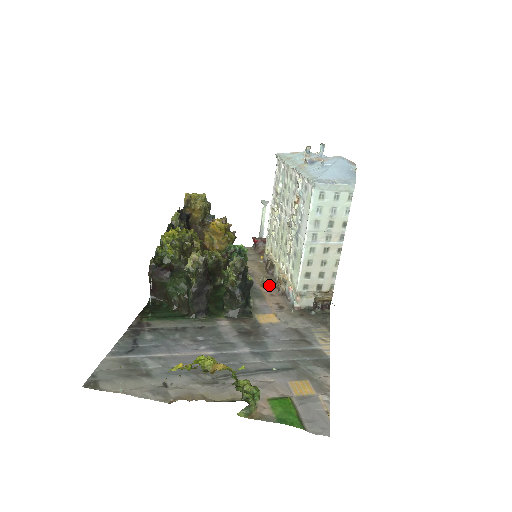
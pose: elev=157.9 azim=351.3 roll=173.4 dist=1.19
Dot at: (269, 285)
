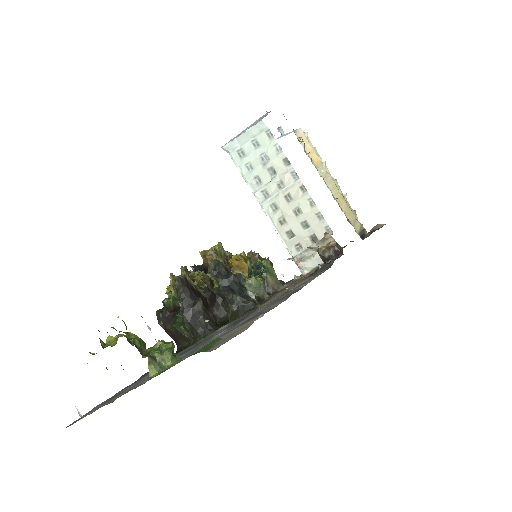
Dot at: occluded
